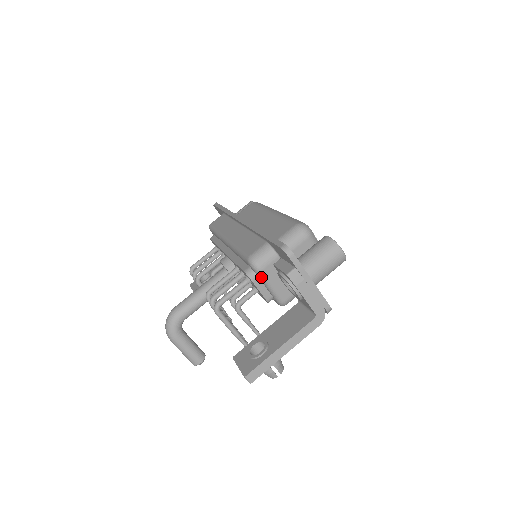
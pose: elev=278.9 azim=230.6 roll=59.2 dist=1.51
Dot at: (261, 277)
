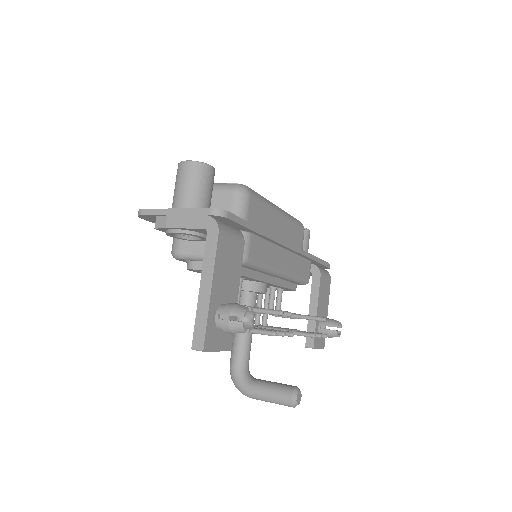
Dot at: (187, 258)
